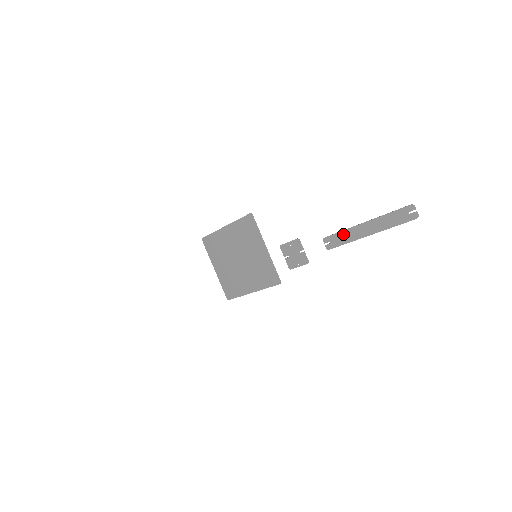
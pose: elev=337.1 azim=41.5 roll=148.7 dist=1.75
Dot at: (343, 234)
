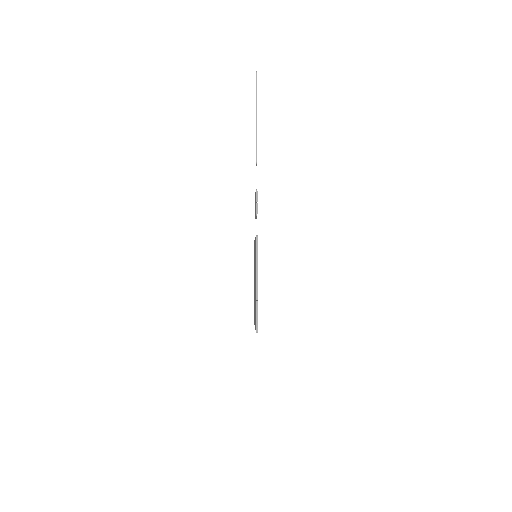
Dot at: occluded
